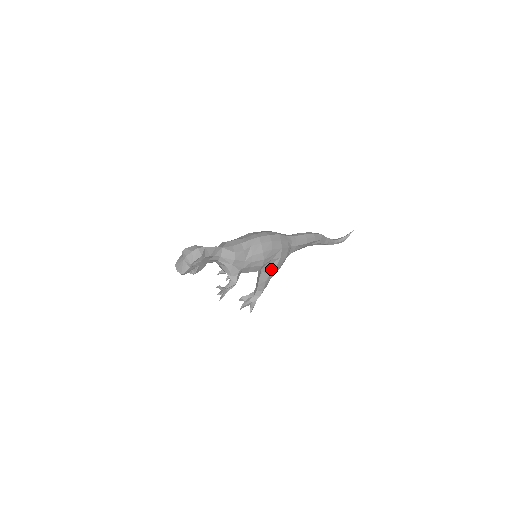
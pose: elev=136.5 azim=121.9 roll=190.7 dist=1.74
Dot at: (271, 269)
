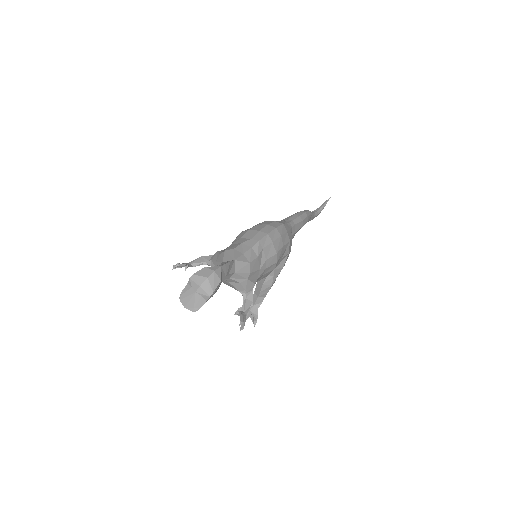
Dot at: (279, 270)
